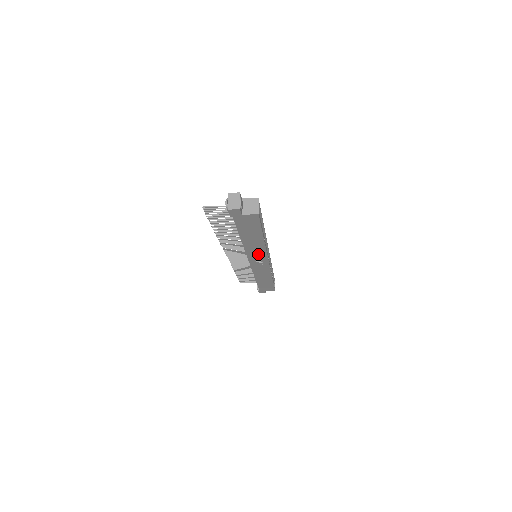
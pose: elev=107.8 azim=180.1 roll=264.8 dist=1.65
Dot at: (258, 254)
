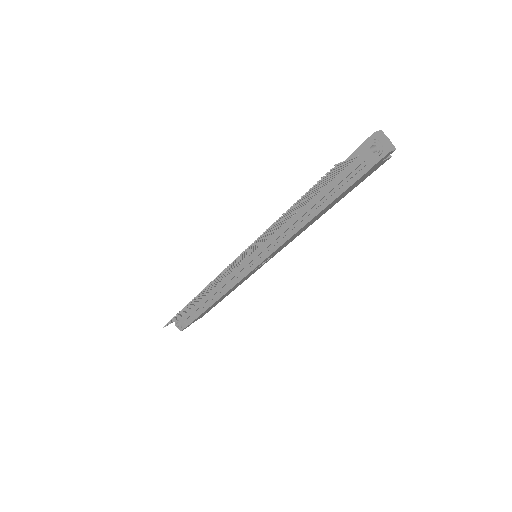
Dot at: (286, 244)
